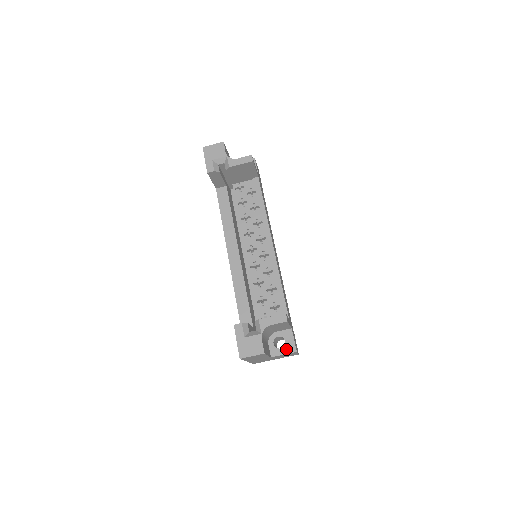
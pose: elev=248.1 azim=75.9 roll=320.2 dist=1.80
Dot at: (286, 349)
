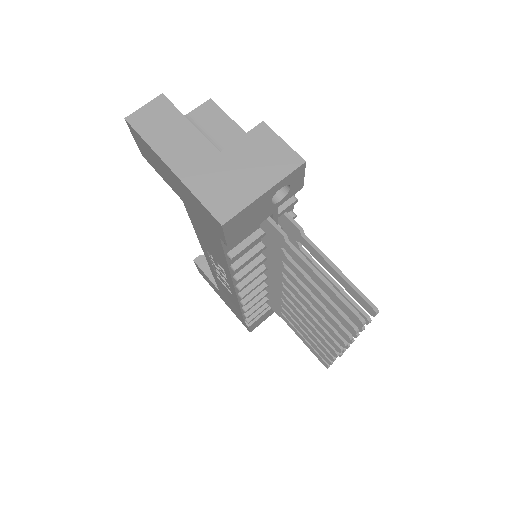
Dot at: occluded
